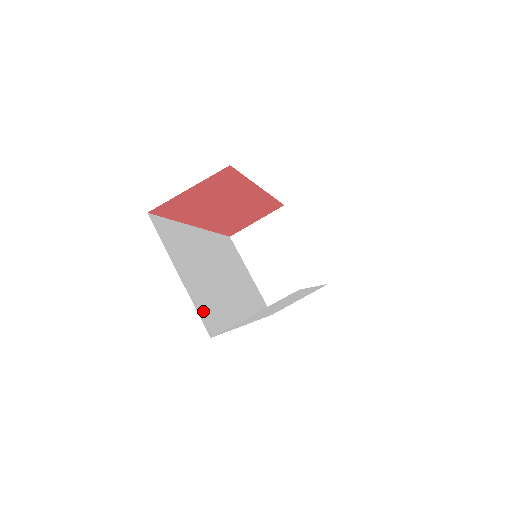
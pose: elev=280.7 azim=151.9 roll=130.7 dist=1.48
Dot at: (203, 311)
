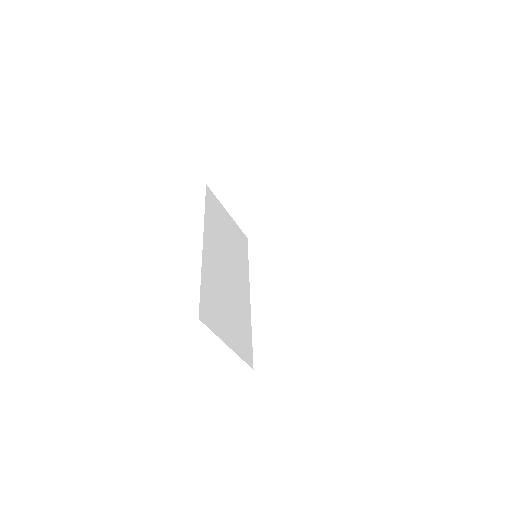
Dot at: (244, 351)
